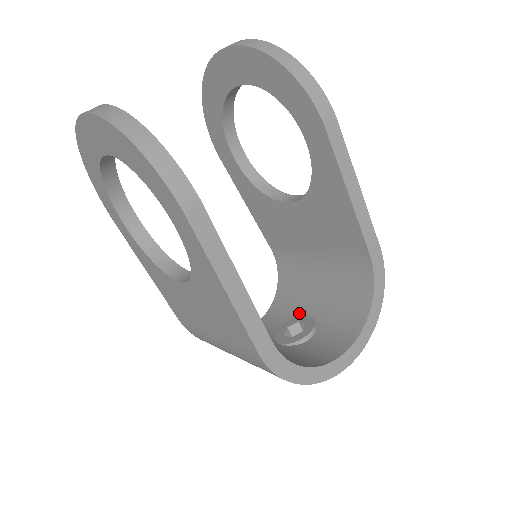
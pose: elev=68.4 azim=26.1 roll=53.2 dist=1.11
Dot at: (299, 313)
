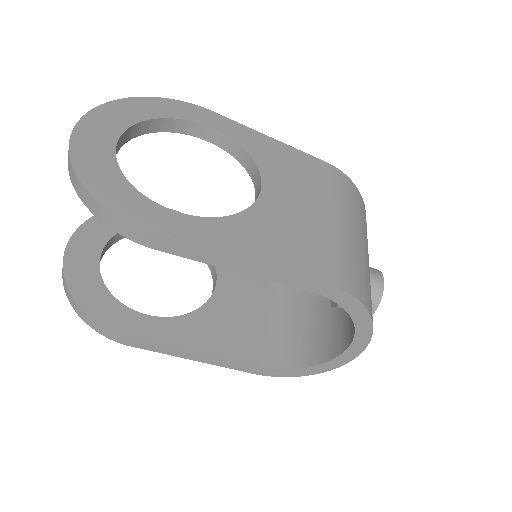
Dot at: occluded
